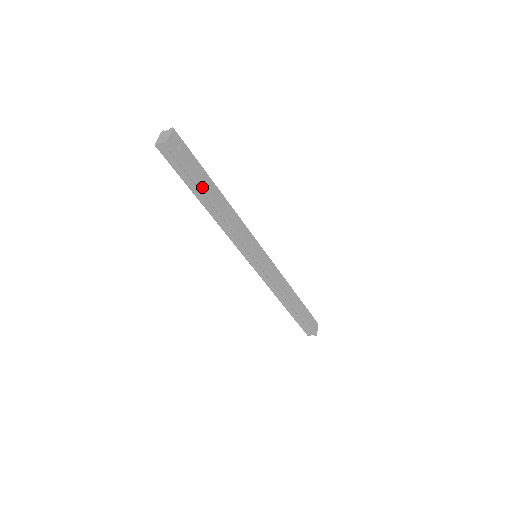
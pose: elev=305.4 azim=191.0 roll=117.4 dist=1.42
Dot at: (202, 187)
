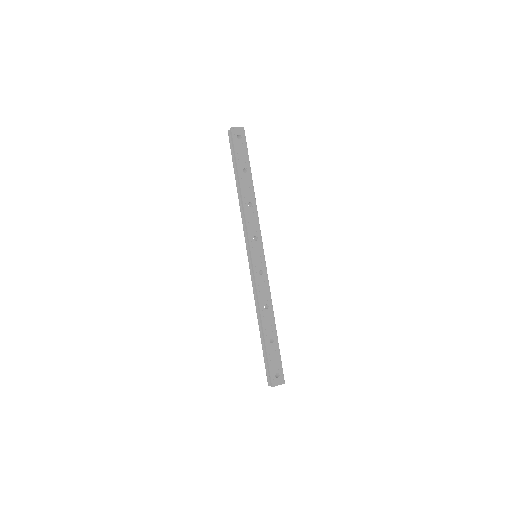
Dot at: (238, 168)
